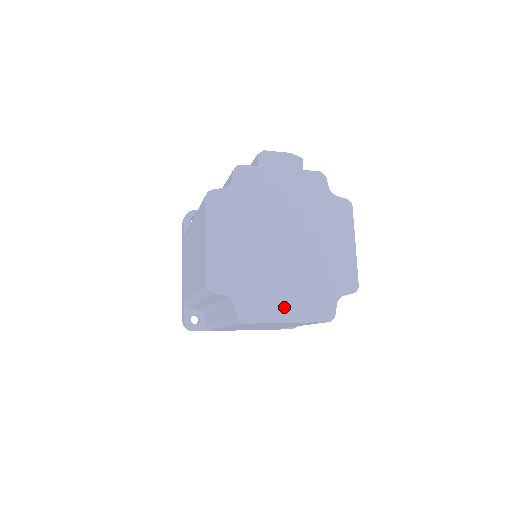
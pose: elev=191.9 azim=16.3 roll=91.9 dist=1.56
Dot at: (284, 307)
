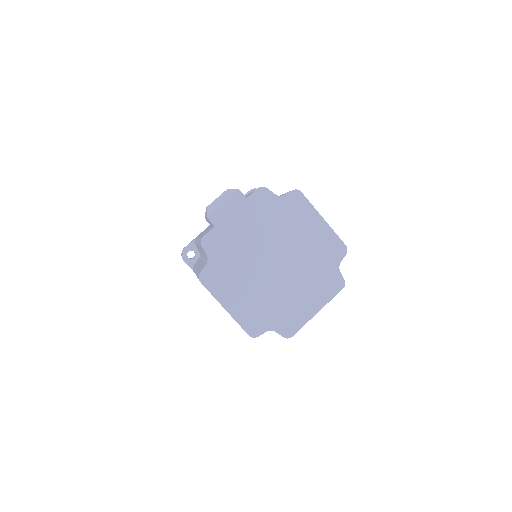
Dot at: (308, 305)
